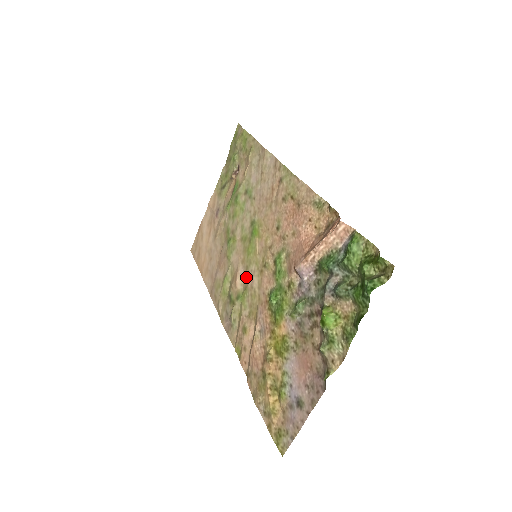
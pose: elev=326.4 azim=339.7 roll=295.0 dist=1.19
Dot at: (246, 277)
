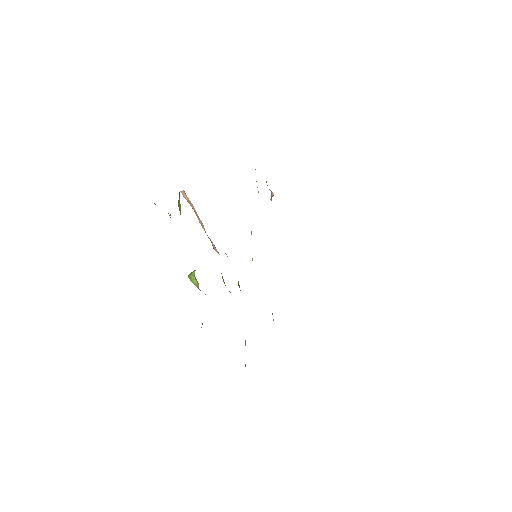
Dot at: occluded
